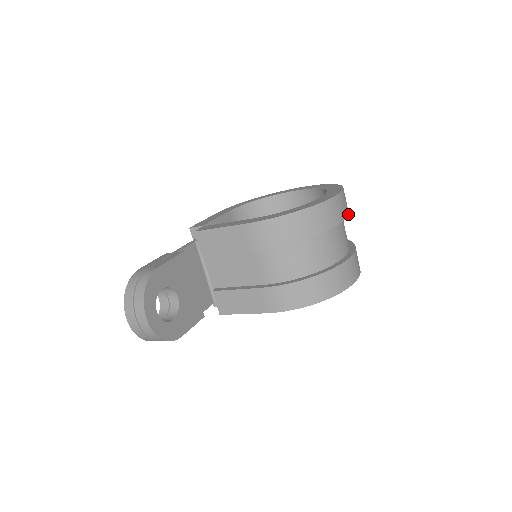
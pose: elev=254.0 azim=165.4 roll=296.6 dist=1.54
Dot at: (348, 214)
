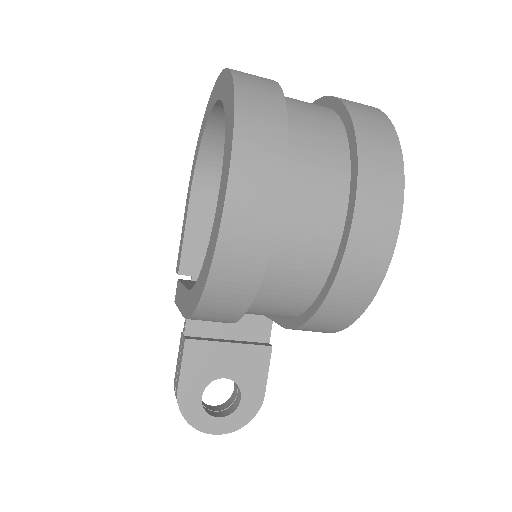
Dot at: (285, 166)
